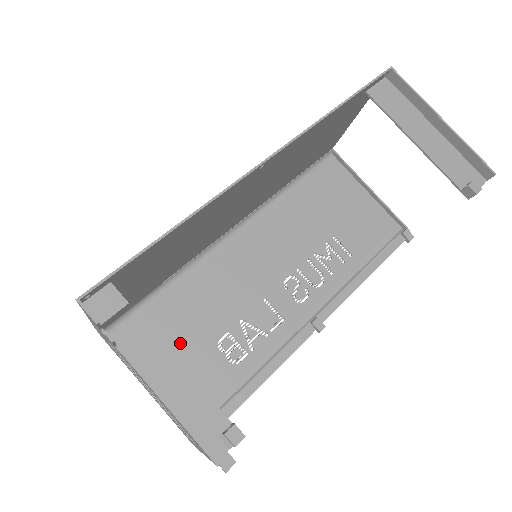
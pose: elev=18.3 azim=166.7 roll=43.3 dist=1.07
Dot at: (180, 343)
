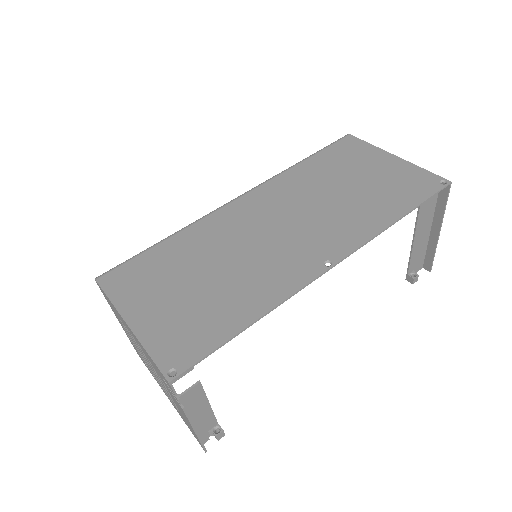
Dot at: occluded
